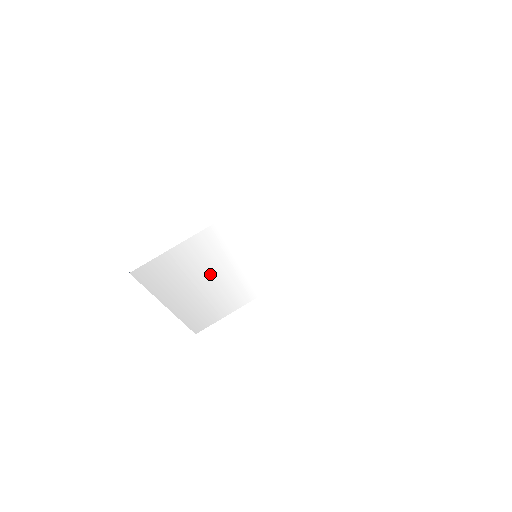
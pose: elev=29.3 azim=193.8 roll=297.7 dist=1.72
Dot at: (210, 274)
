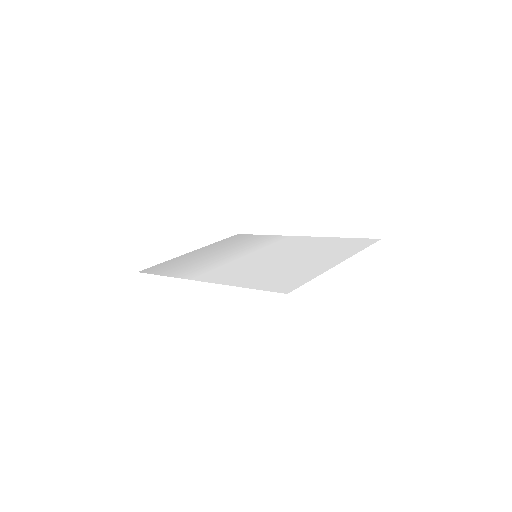
Dot at: (215, 257)
